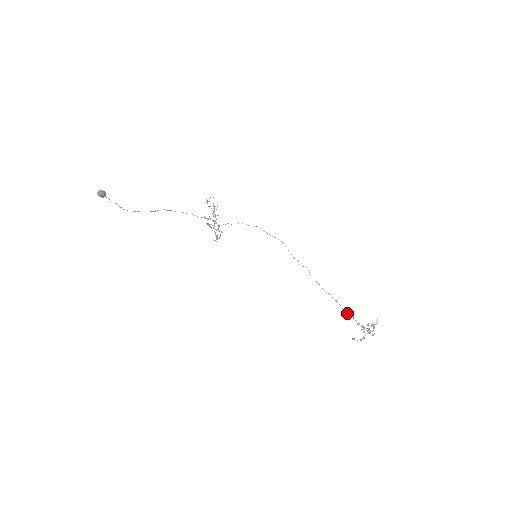
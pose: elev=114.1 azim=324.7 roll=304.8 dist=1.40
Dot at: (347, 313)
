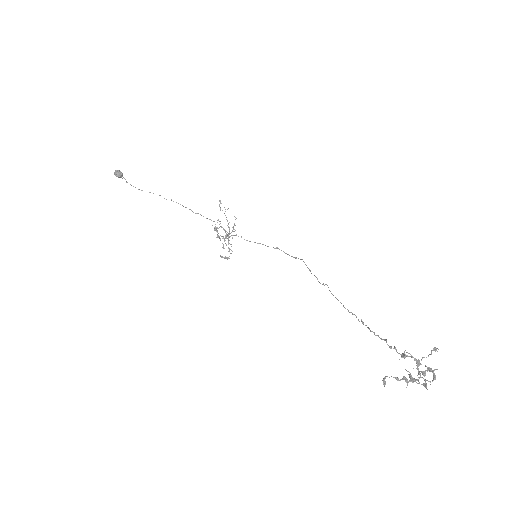
Dot at: (376, 335)
